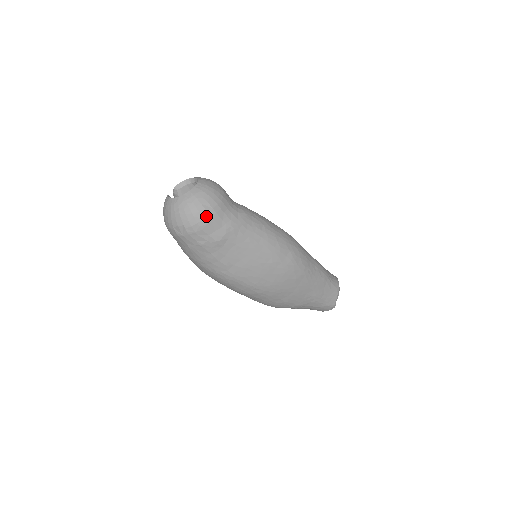
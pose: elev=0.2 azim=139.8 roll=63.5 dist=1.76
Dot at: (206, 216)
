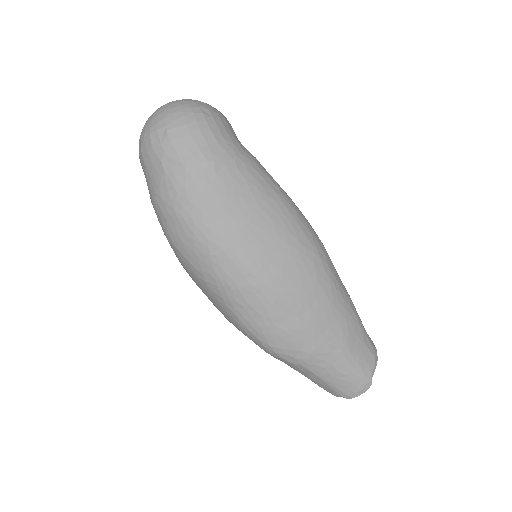
Dot at: (201, 120)
